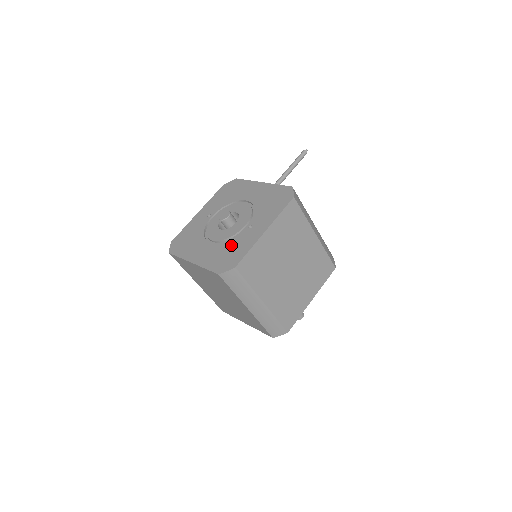
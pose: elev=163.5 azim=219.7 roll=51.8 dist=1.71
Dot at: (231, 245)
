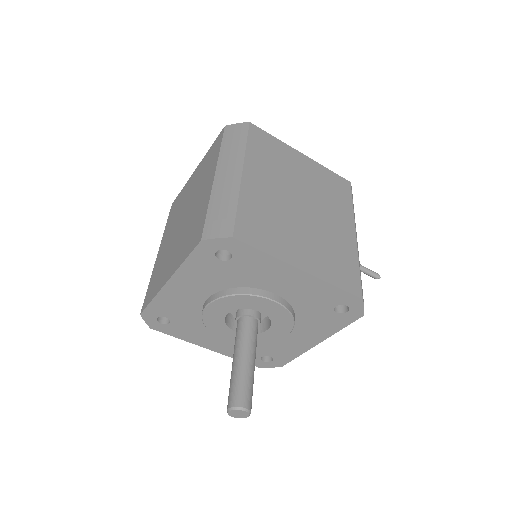
Dot at: occluded
